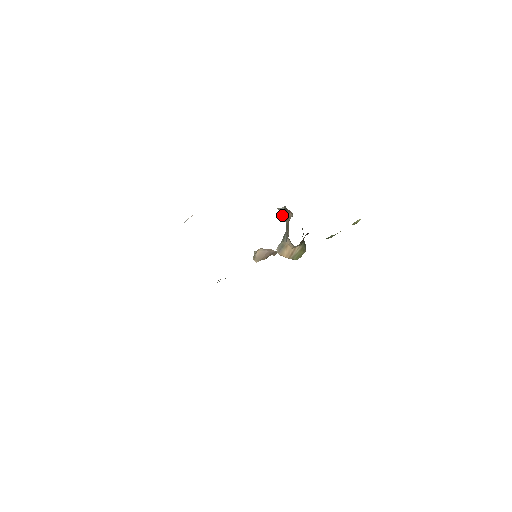
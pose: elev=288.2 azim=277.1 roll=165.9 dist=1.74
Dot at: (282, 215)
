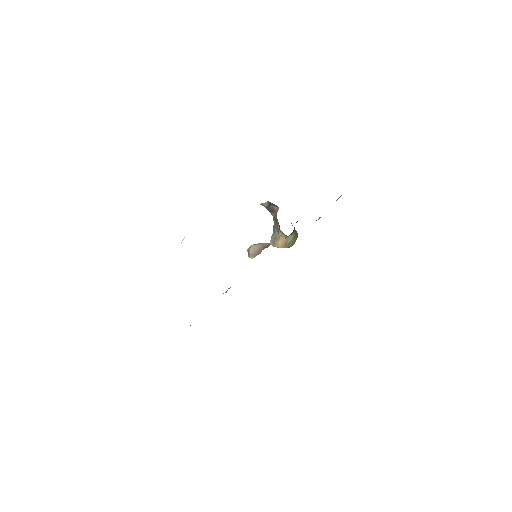
Dot at: occluded
